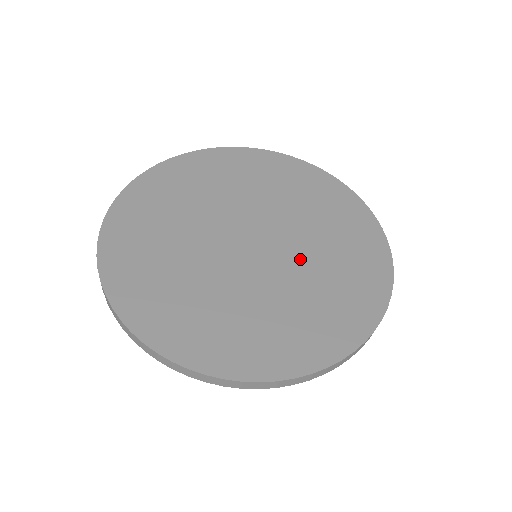
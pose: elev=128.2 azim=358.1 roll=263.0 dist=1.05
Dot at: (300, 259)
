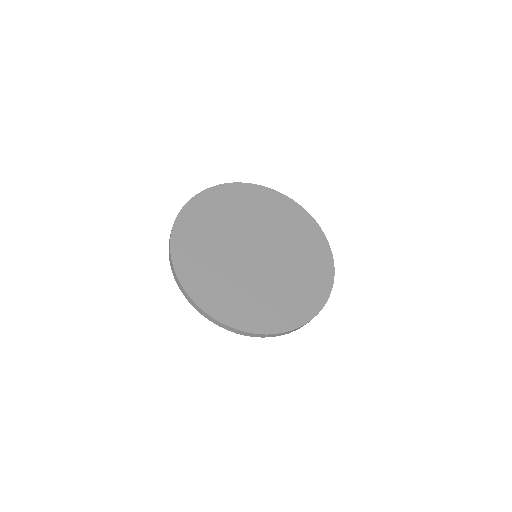
Dot at: (283, 246)
